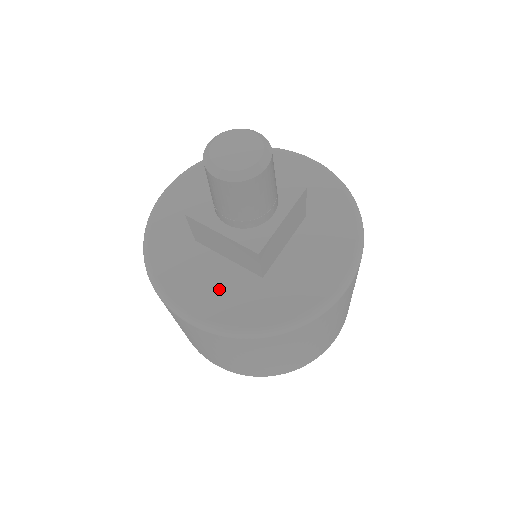
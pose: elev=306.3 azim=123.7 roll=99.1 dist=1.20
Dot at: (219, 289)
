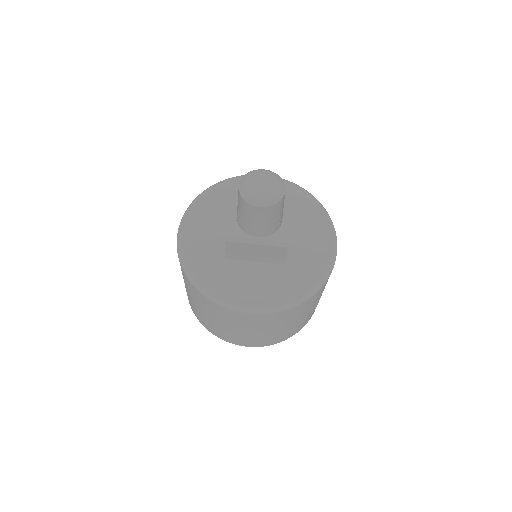
Dot at: (261, 283)
